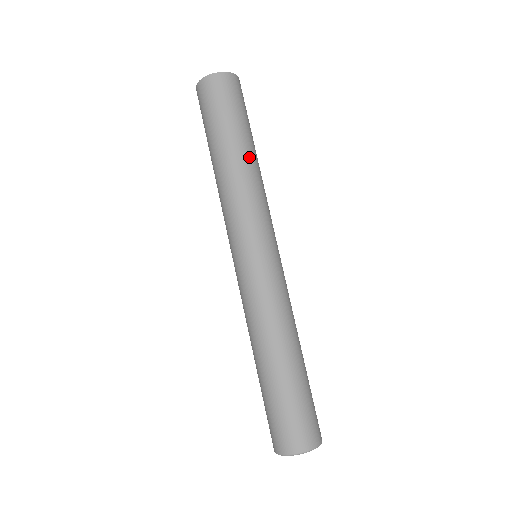
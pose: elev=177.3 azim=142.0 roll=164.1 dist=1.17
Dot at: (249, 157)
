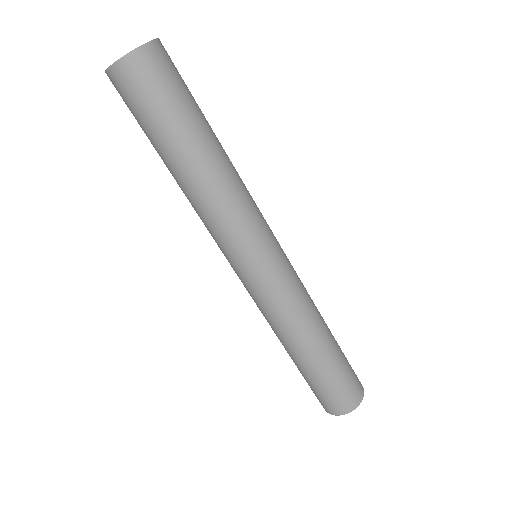
Dot at: (221, 151)
